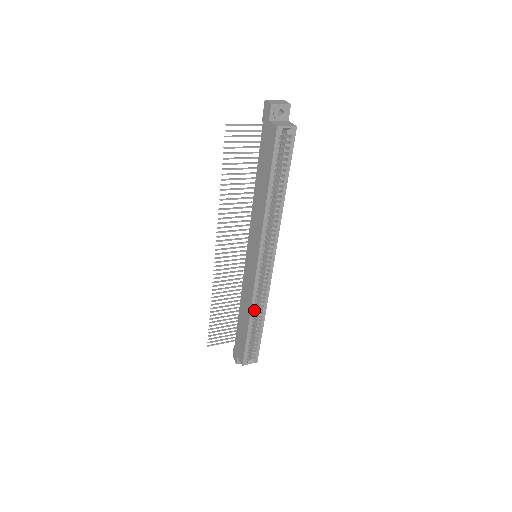
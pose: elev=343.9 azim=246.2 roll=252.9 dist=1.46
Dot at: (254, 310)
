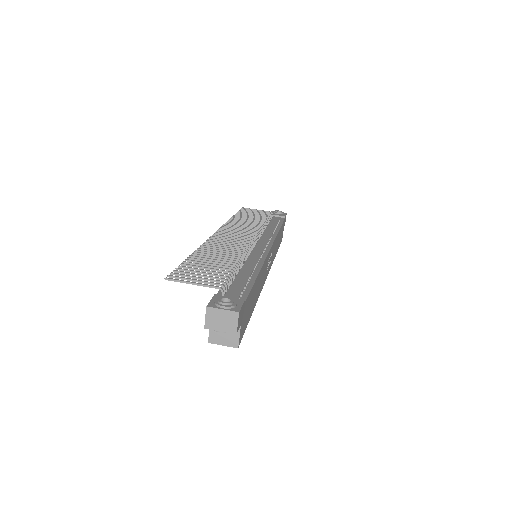
Dot at: occluded
